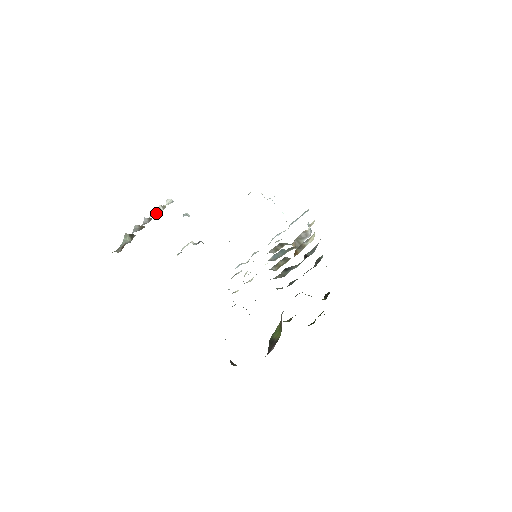
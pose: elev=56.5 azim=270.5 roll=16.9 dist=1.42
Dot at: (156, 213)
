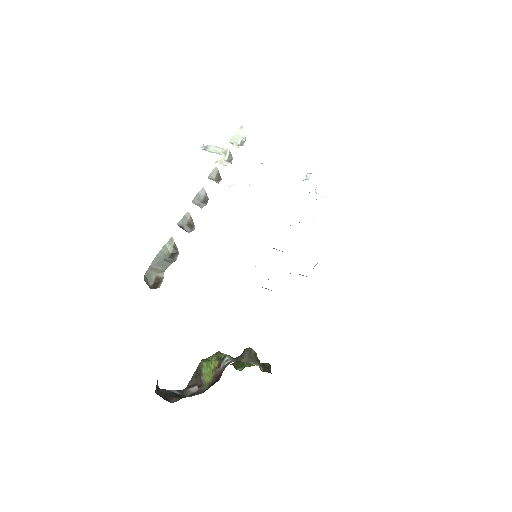
Dot at: (218, 175)
